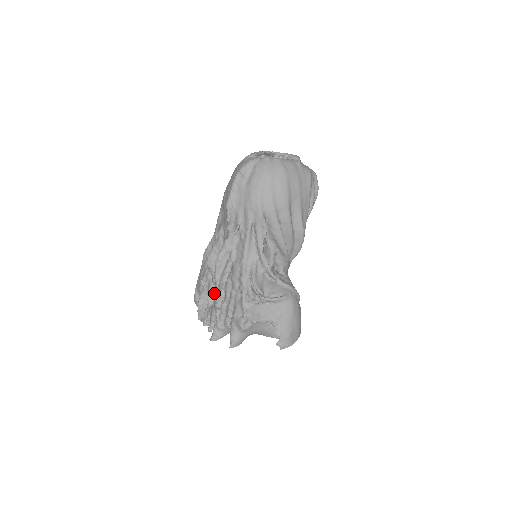
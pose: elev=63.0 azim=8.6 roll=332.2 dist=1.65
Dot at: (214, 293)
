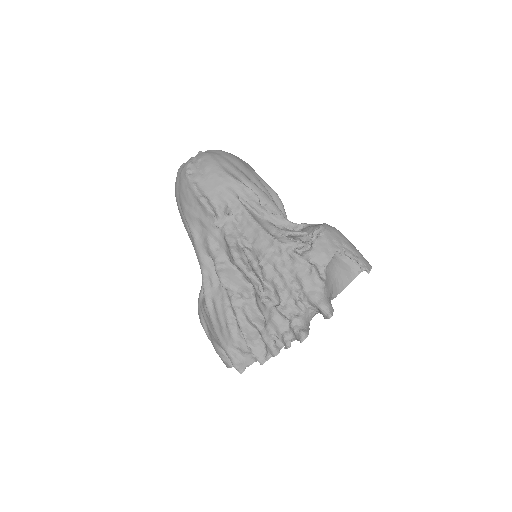
Dot at: (255, 311)
